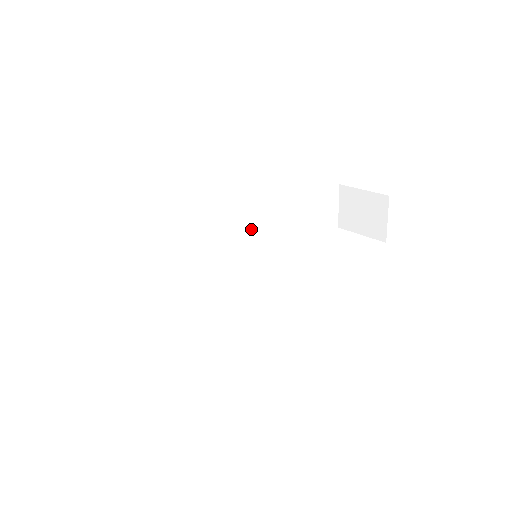
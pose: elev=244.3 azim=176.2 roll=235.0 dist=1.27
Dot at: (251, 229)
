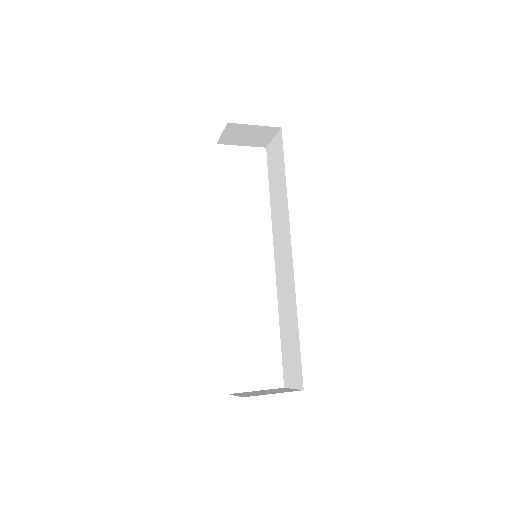
Dot at: occluded
